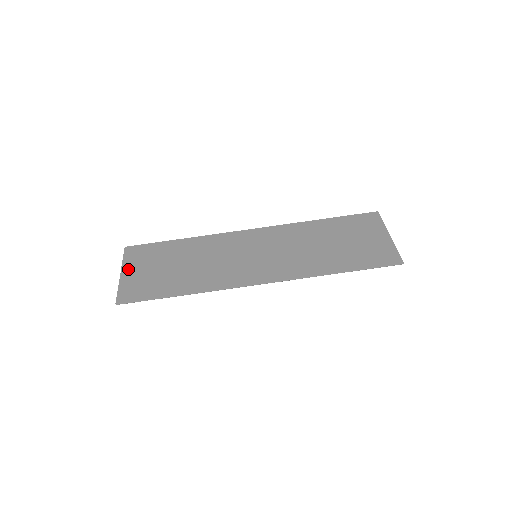
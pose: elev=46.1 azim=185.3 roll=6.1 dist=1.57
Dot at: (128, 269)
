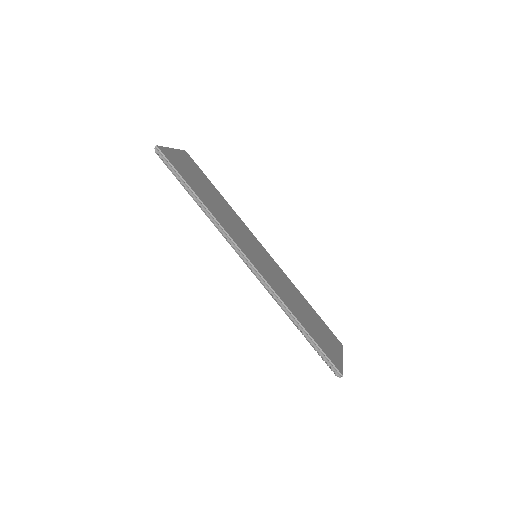
Dot at: (179, 154)
